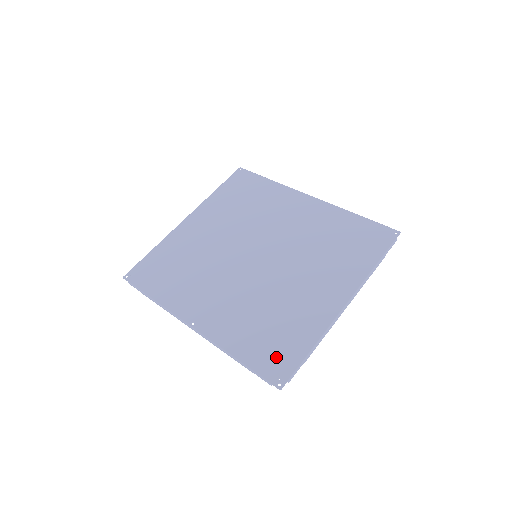
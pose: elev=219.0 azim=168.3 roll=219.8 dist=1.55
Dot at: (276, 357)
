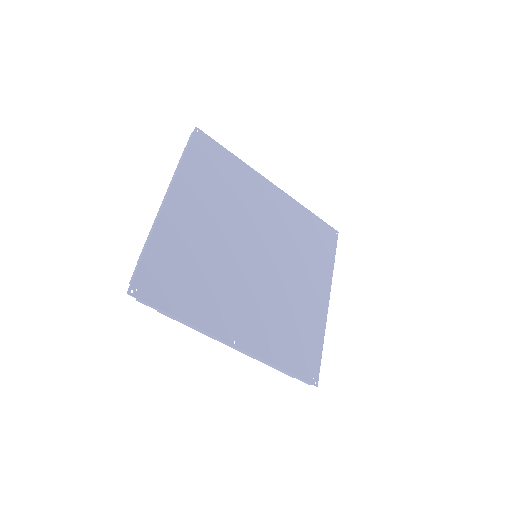
Dot at: (306, 360)
